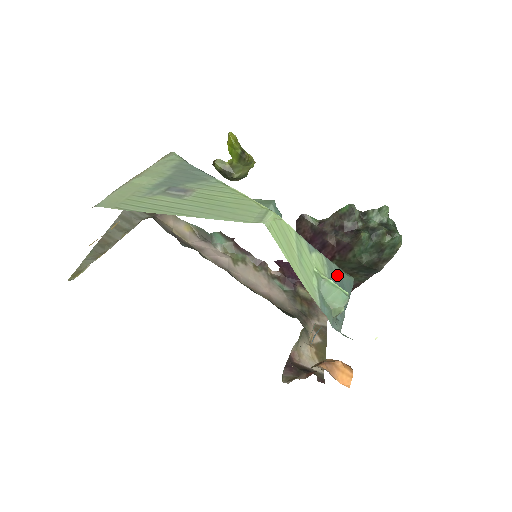
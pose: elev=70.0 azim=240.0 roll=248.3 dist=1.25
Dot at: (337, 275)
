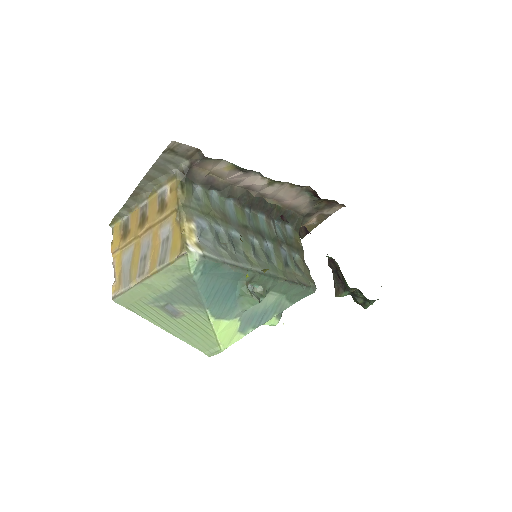
Dot at: occluded
